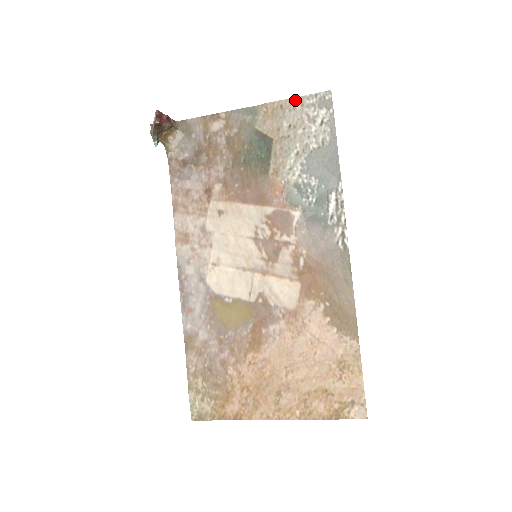
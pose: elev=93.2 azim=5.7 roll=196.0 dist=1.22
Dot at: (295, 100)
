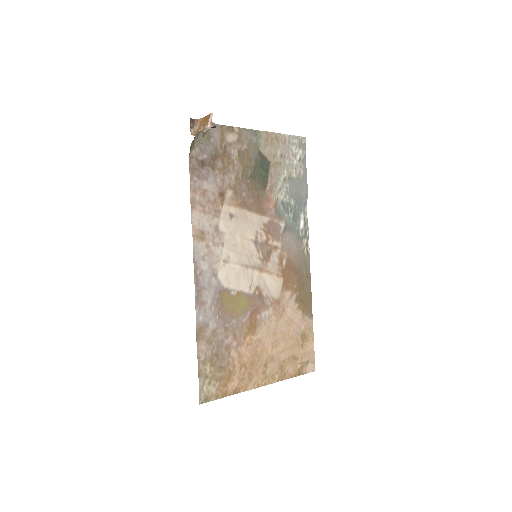
Dot at: (285, 136)
